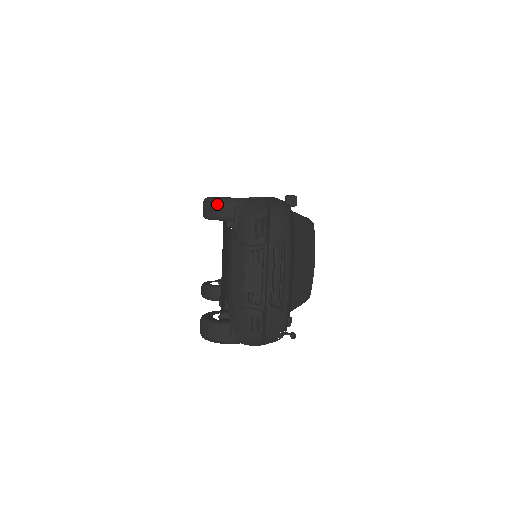
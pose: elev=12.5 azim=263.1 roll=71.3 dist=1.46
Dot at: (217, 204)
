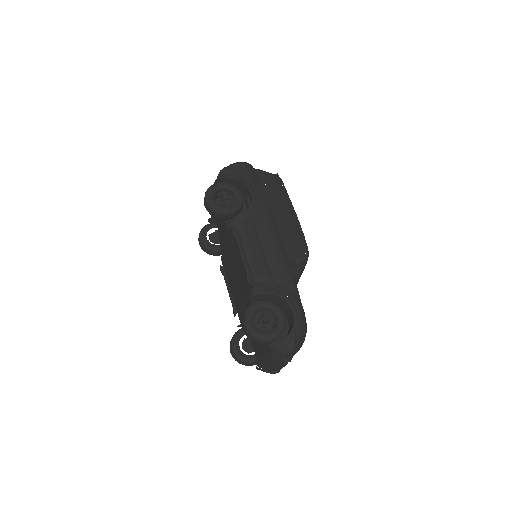
Dot at: (259, 341)
